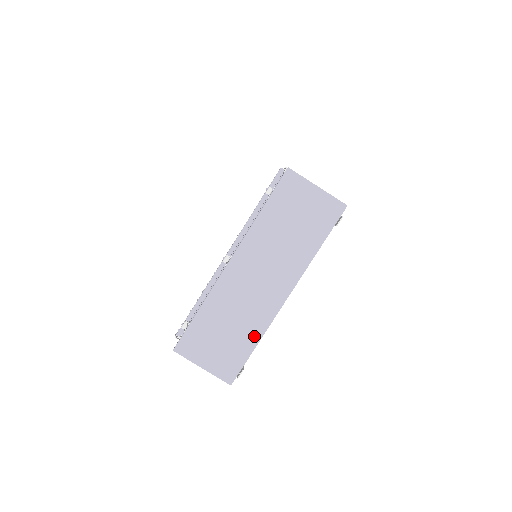
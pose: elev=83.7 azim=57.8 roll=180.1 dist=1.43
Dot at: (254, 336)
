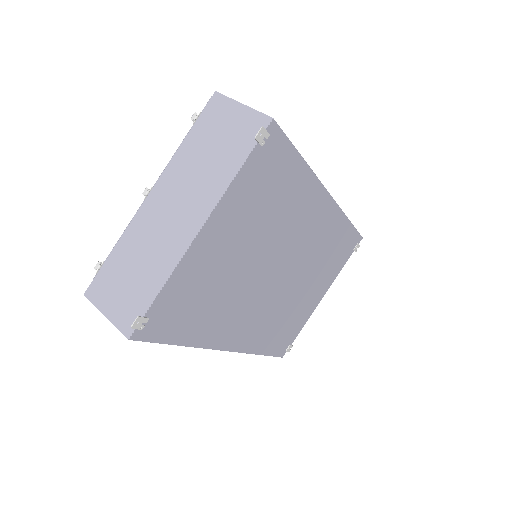
Dot at: (160, 278)
